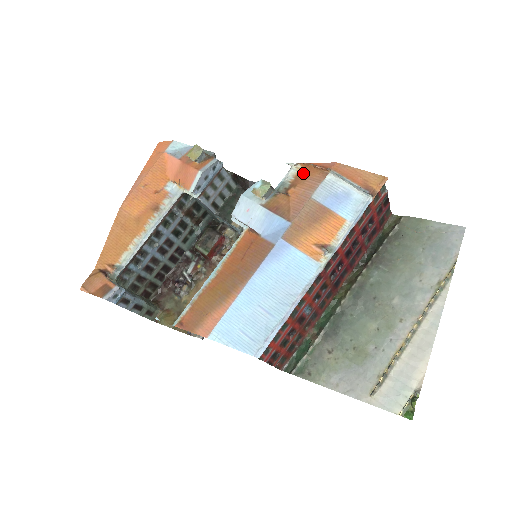
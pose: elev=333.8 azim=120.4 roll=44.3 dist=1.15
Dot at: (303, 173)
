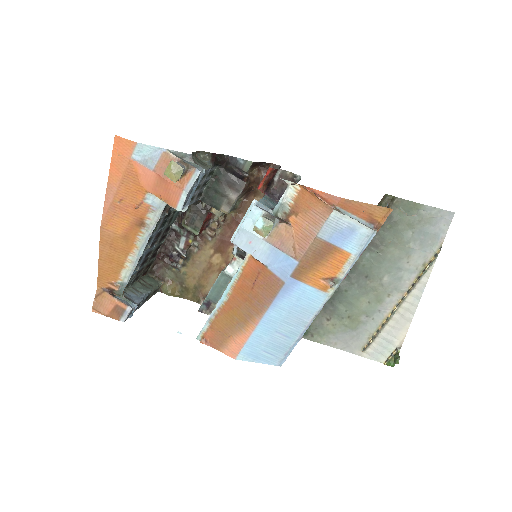
Dot at: (303, 199)
